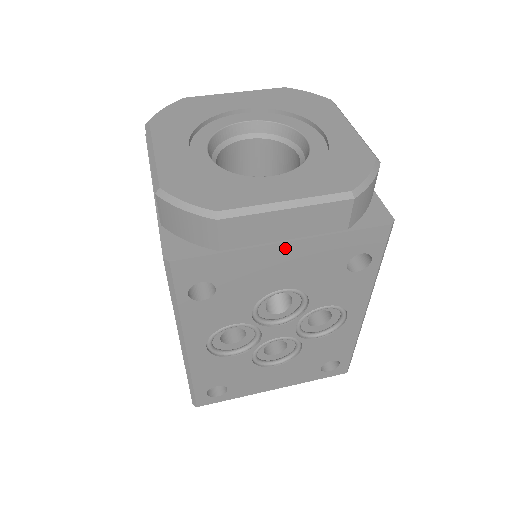
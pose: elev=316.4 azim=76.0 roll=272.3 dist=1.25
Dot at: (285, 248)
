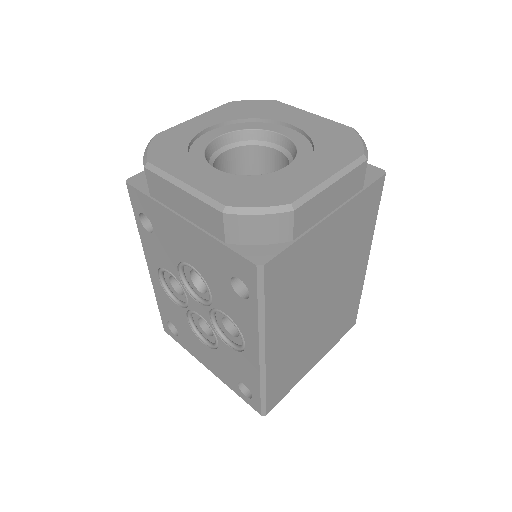
Dot at: (184, 225)
